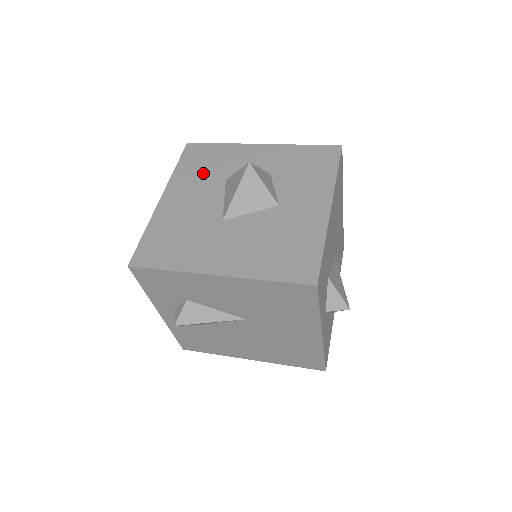
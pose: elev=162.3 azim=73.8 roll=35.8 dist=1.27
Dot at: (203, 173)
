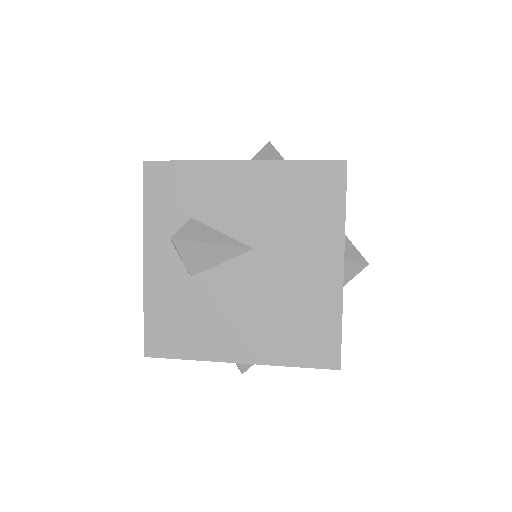
Dot at: occluded
